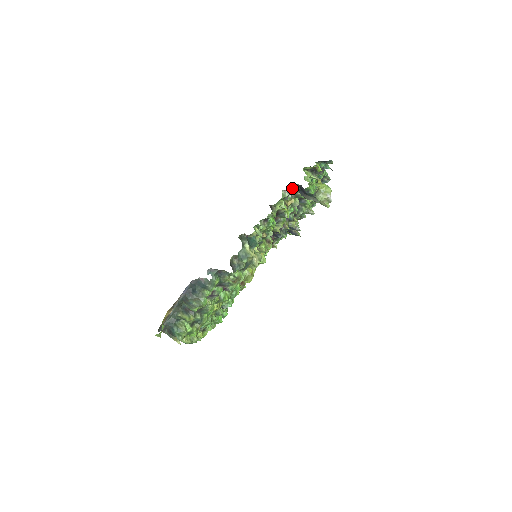
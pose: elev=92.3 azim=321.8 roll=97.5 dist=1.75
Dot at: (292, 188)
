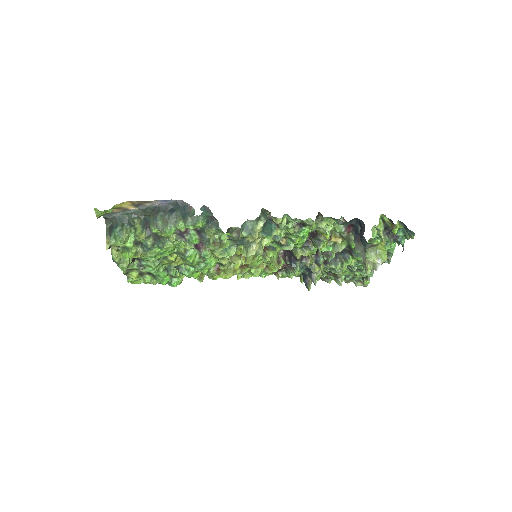
Dot at: (354, 221)
